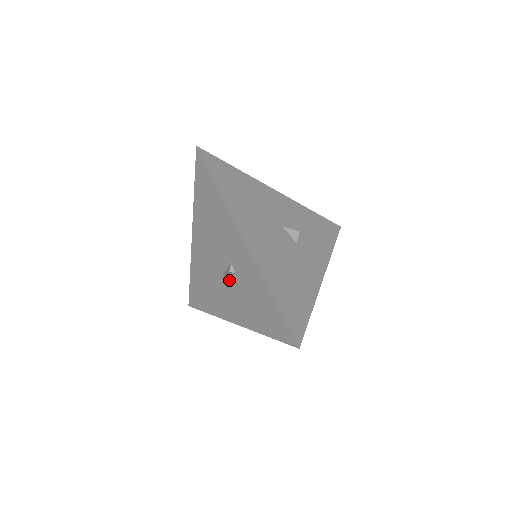
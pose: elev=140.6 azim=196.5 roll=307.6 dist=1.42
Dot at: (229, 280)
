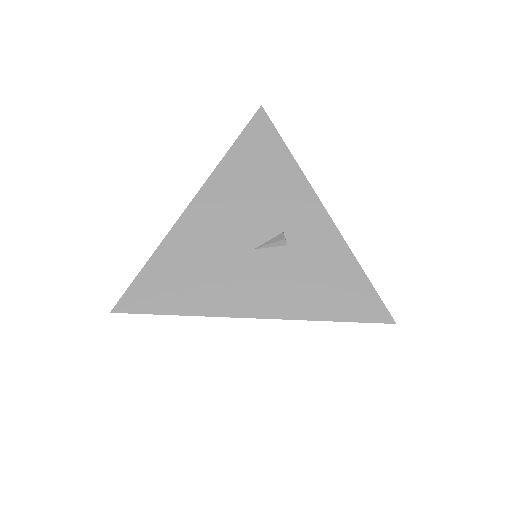
Dot at: (268, 255)
